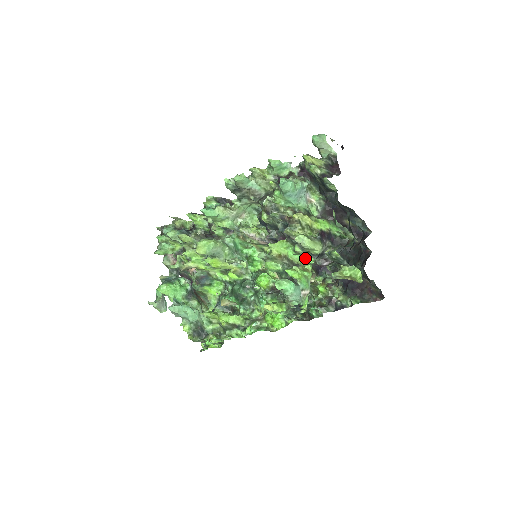
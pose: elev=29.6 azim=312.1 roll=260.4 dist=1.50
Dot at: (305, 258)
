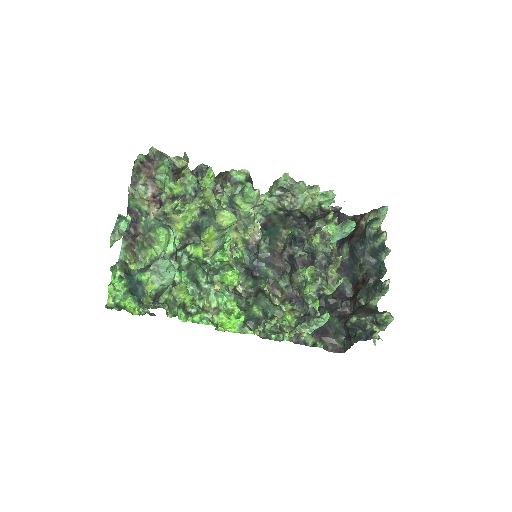
Dot at: occluded
